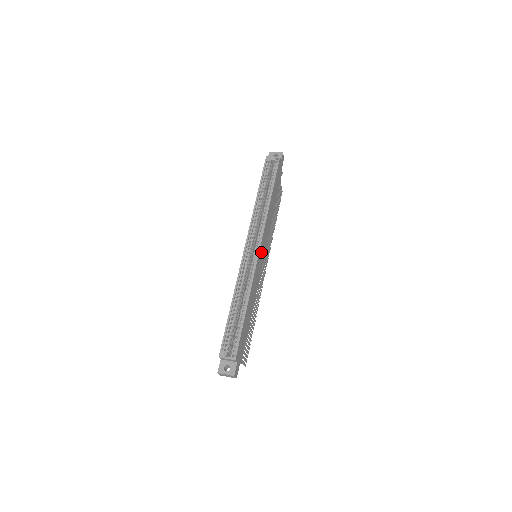
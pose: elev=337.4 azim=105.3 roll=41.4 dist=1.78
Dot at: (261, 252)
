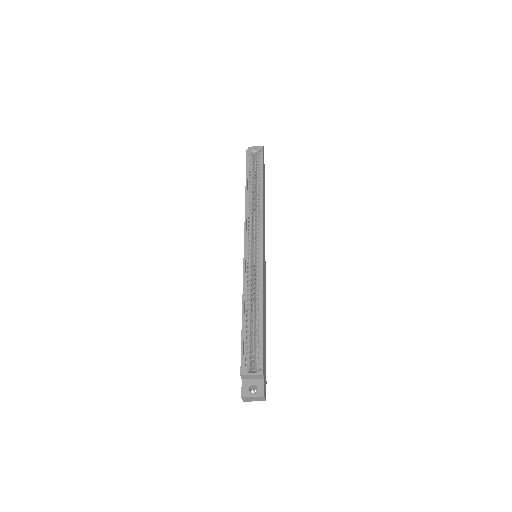
Dot at: occluded
